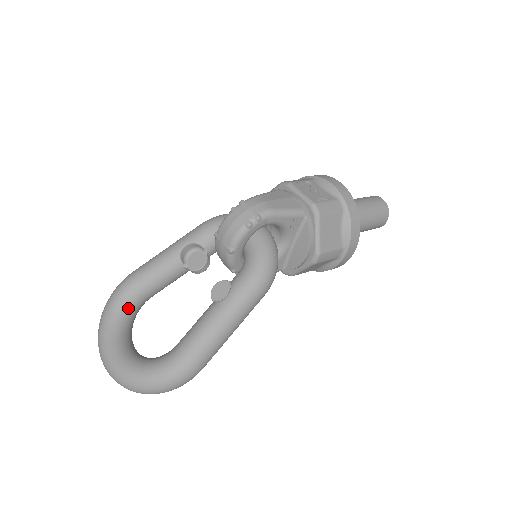
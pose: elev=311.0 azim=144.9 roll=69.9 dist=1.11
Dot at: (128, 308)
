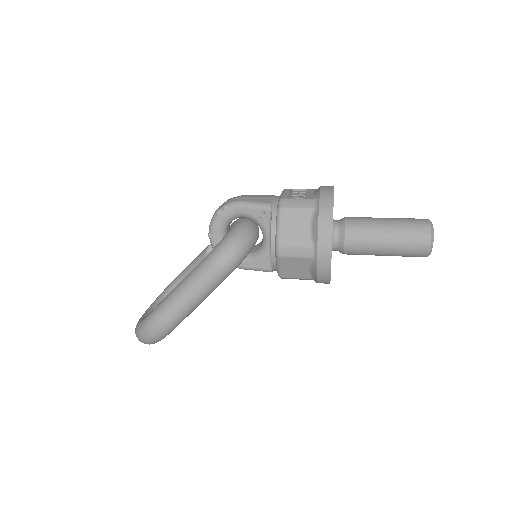
Dot at: occluded
